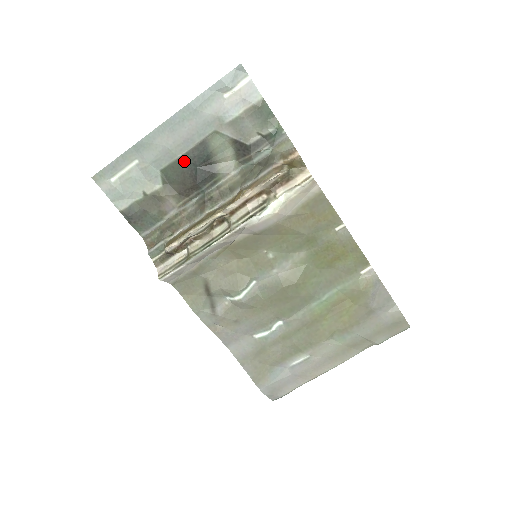
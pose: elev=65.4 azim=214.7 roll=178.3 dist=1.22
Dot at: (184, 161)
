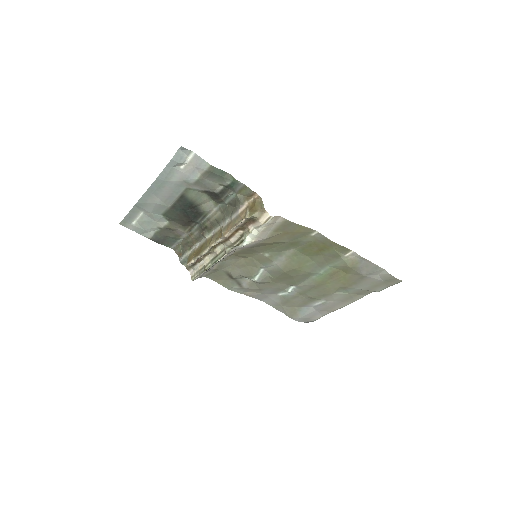
Dot at: (175, 208)
